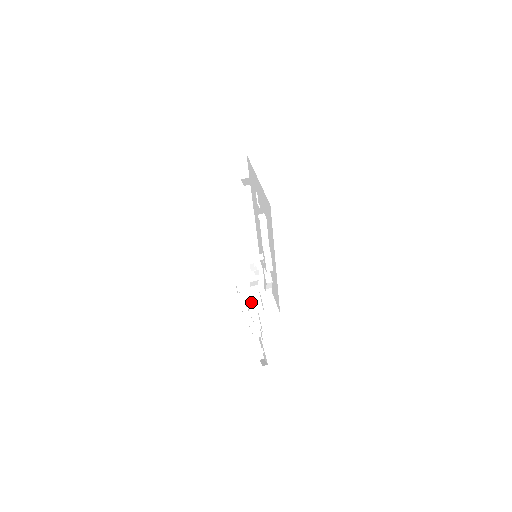
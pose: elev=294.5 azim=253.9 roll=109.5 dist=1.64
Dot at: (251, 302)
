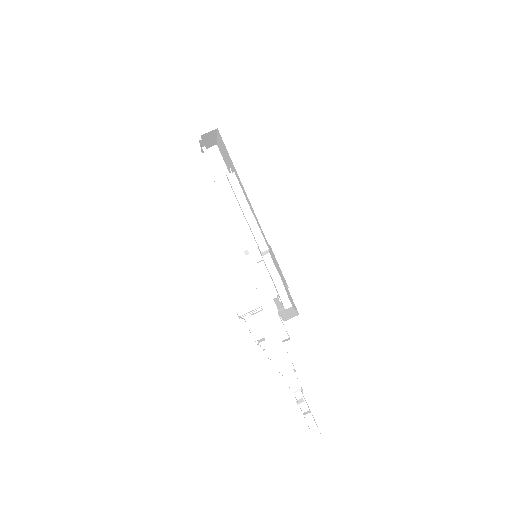
Dot at: (270, 329)
